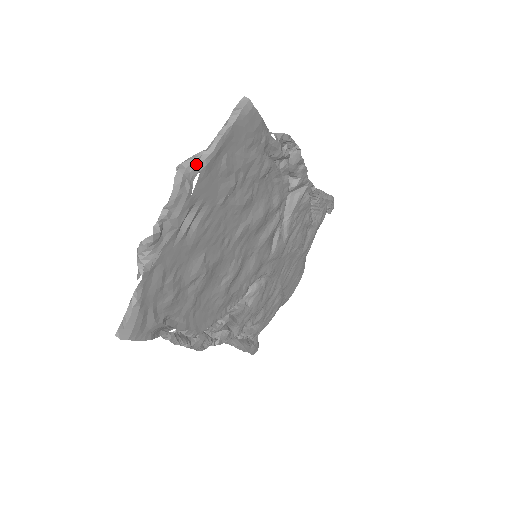
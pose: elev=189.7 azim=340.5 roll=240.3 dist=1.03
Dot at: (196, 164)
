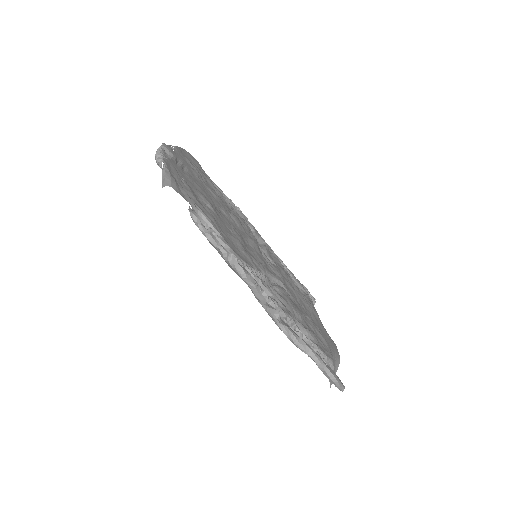
Dot at: (170, 147)
